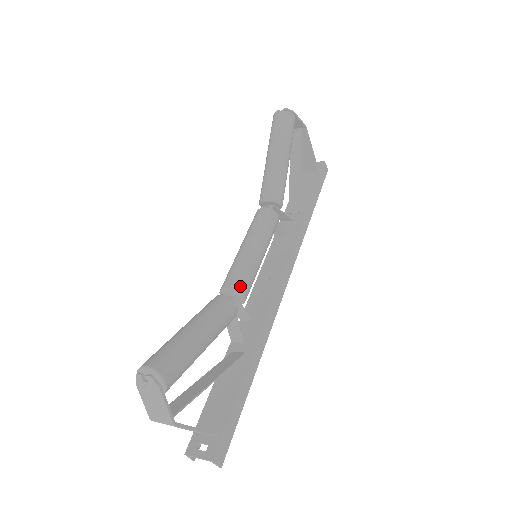
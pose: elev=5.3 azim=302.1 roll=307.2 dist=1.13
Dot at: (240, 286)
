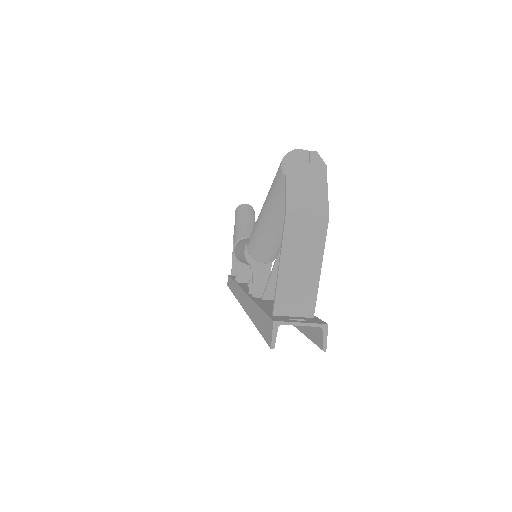
Dot at: occluded
